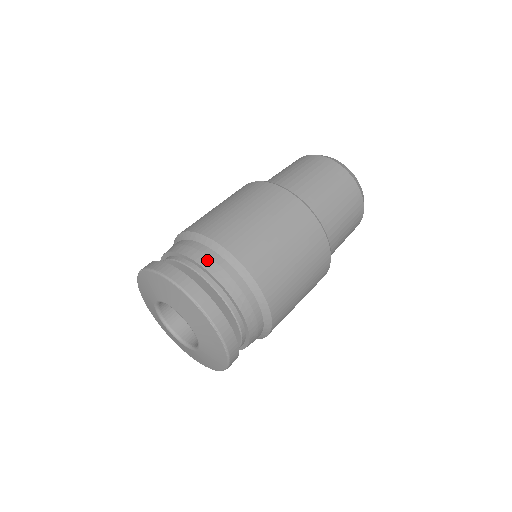
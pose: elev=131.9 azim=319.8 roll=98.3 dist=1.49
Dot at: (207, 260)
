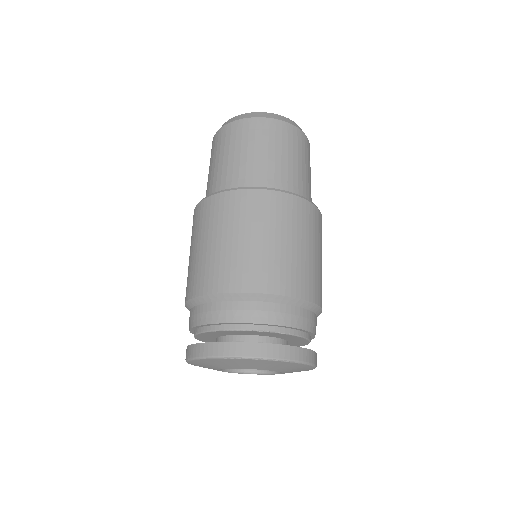
Dot at: (206, 316)
